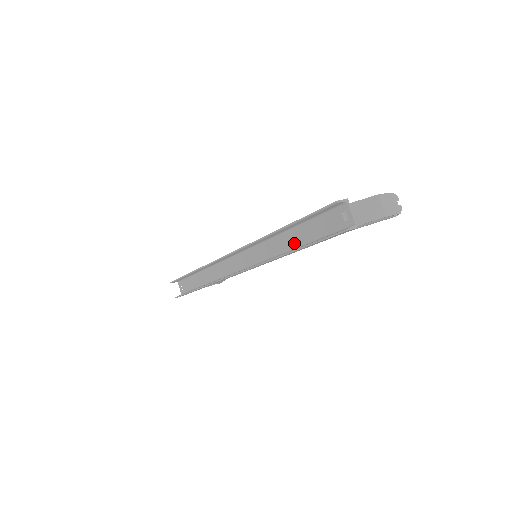
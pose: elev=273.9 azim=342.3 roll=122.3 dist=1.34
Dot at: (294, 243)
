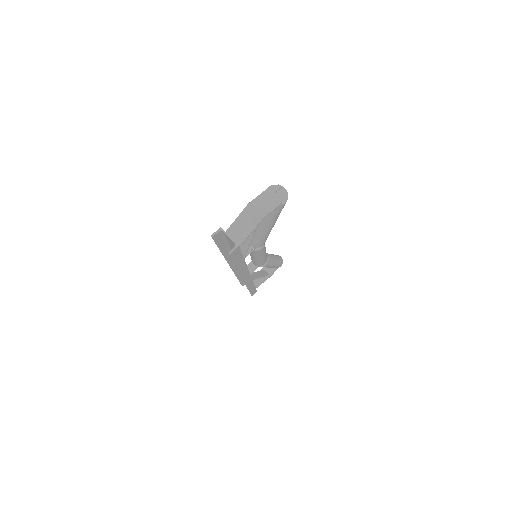
Dot at: occluded
